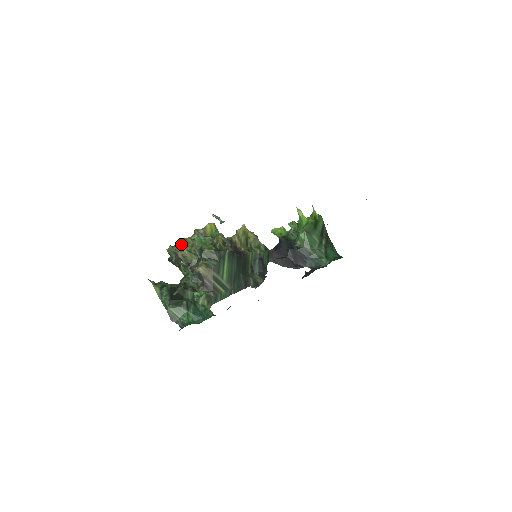
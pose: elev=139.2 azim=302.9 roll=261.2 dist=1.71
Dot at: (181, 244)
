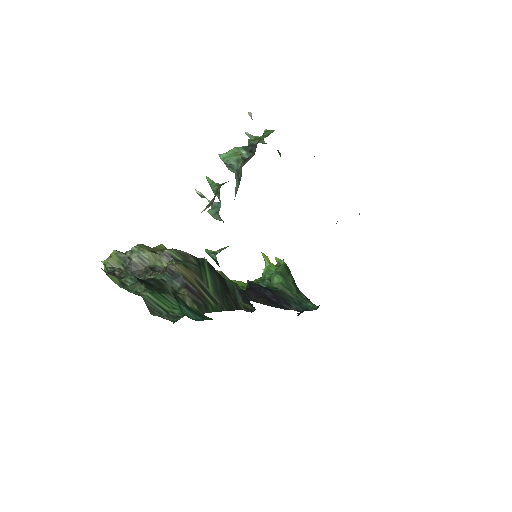
Dot at: occluded
